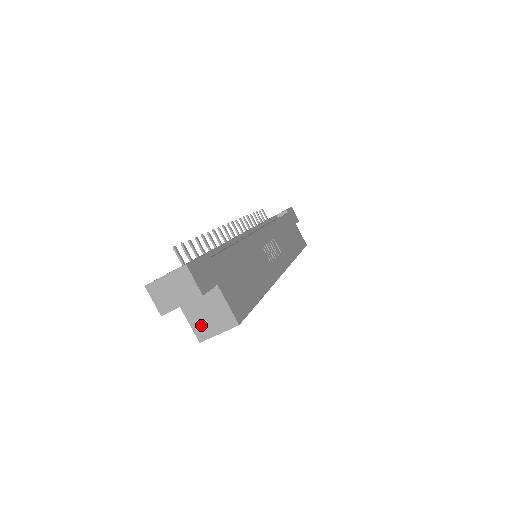
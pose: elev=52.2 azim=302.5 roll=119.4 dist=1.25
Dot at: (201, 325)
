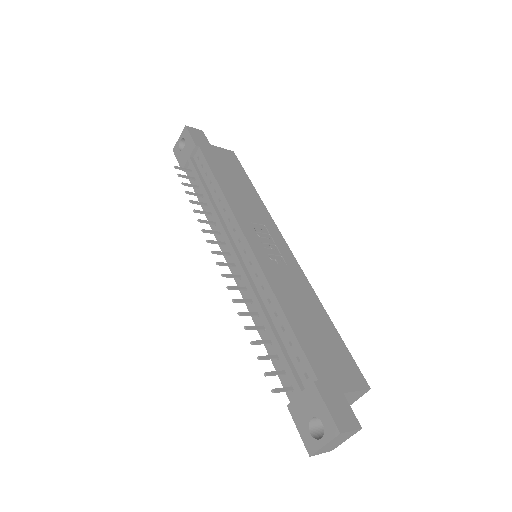
Dot at: occluded
